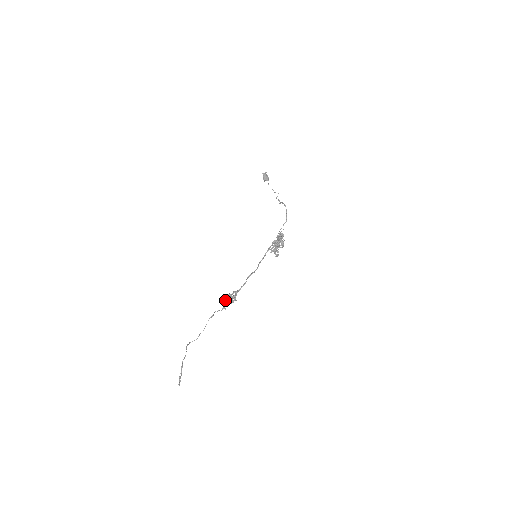
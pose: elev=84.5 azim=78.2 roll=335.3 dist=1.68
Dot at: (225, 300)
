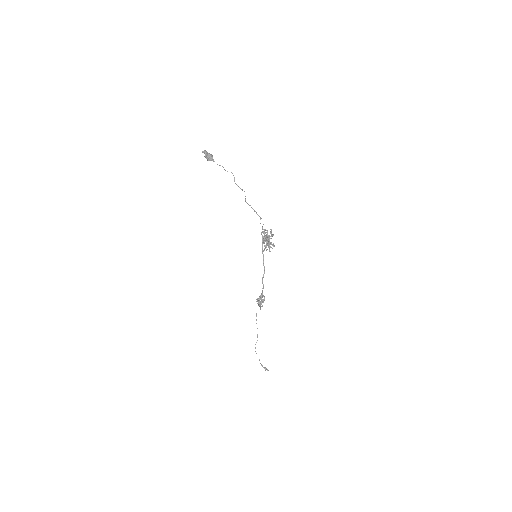
Dot at: occluded
